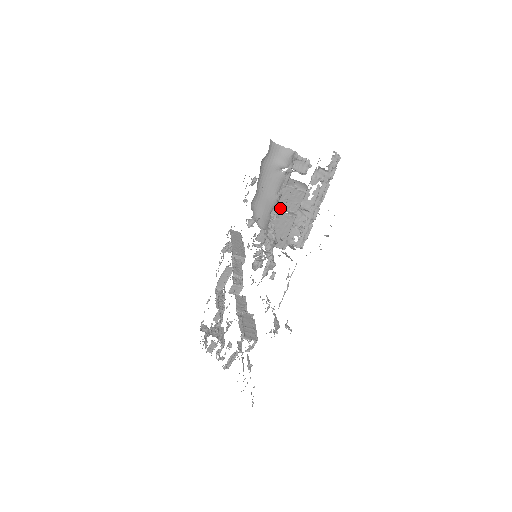
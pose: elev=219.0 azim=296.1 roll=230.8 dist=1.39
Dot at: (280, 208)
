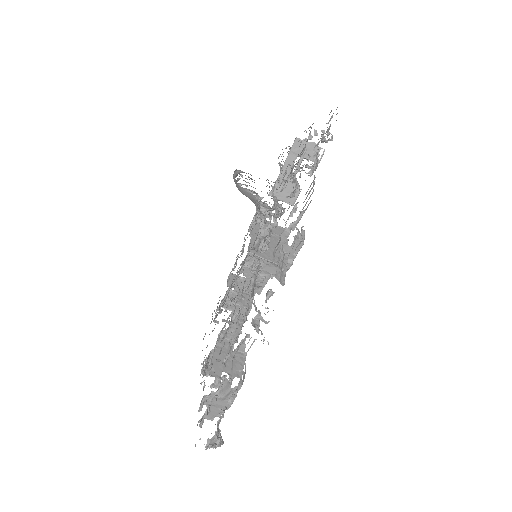
Dot at: occluded
